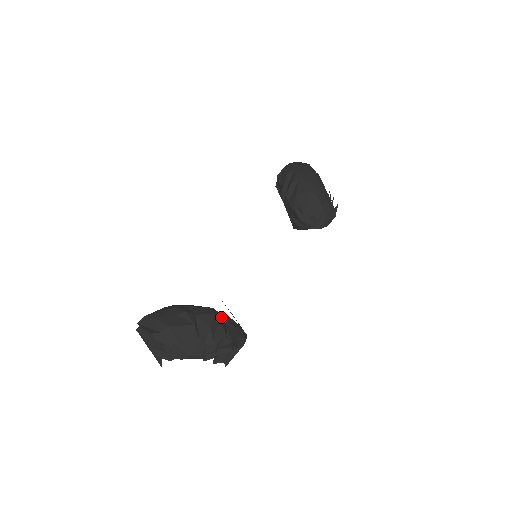
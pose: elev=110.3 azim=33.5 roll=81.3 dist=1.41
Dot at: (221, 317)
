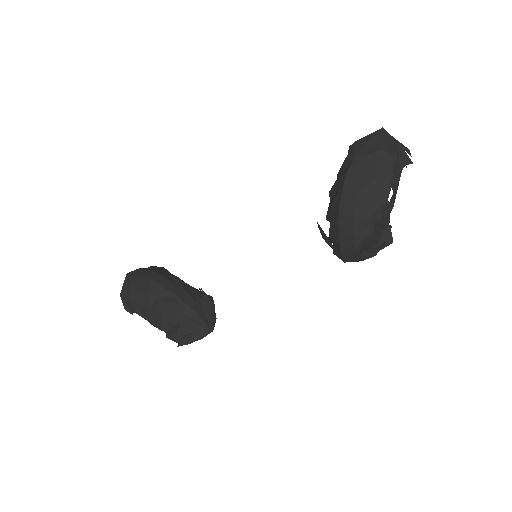
Dot at: (183, 309)
